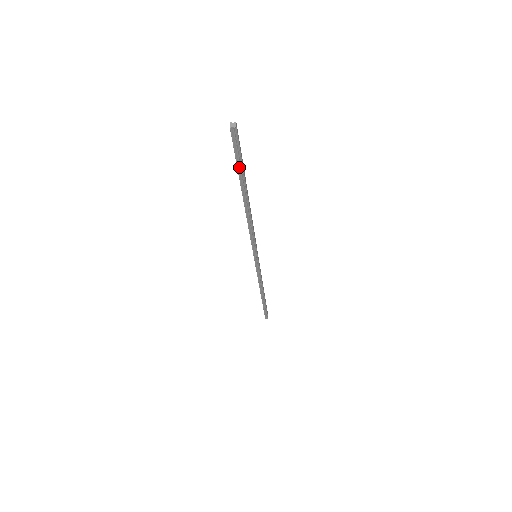
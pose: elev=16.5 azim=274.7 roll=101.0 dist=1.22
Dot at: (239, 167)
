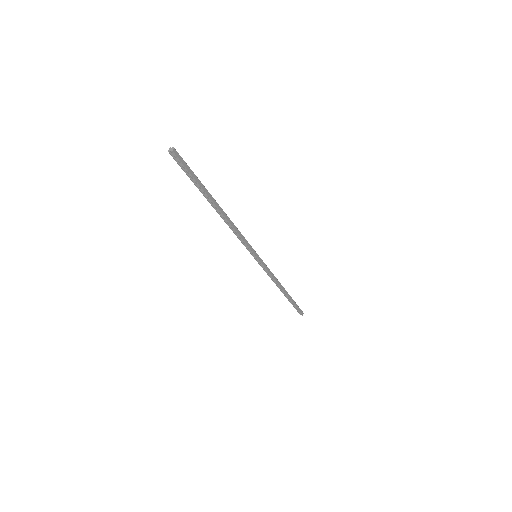
Dot at: (194, 181)
